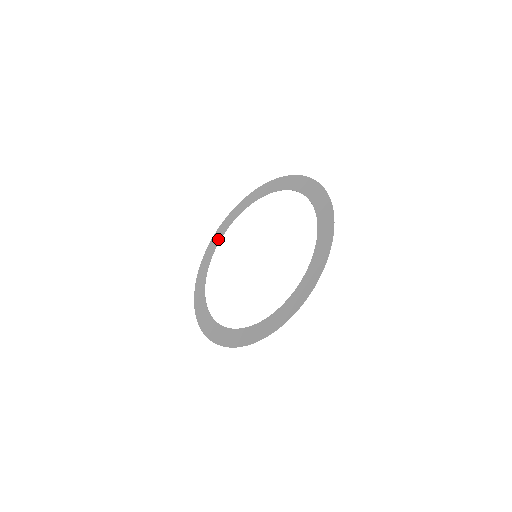
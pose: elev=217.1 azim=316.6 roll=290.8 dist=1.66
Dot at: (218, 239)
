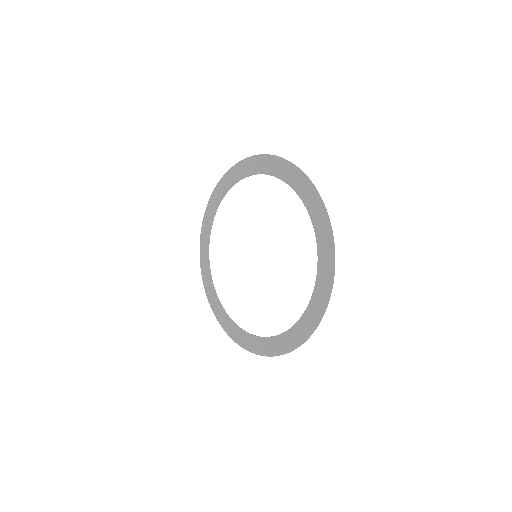
Dot at: (209, 227)
